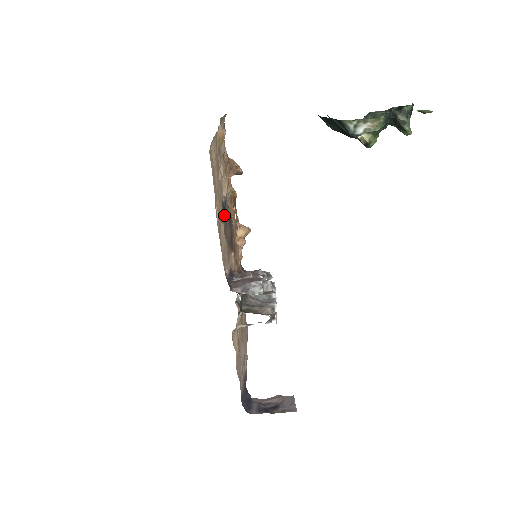
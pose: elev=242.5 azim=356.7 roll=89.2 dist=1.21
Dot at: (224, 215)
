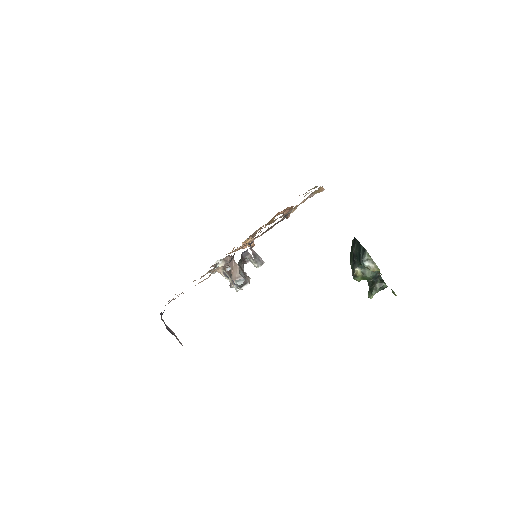
Dot at: occluded
